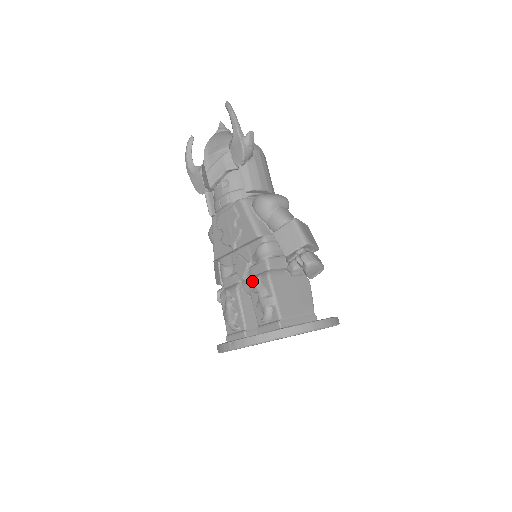
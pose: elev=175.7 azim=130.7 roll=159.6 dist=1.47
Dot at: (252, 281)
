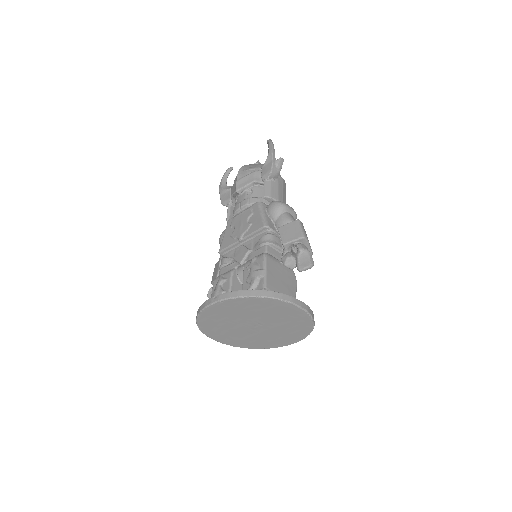
Dot at: (248, 261)
